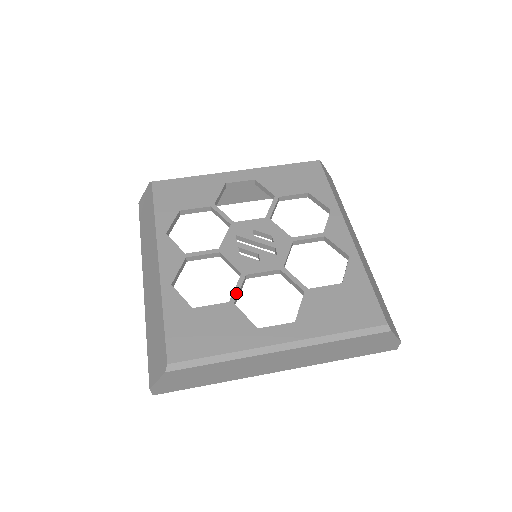
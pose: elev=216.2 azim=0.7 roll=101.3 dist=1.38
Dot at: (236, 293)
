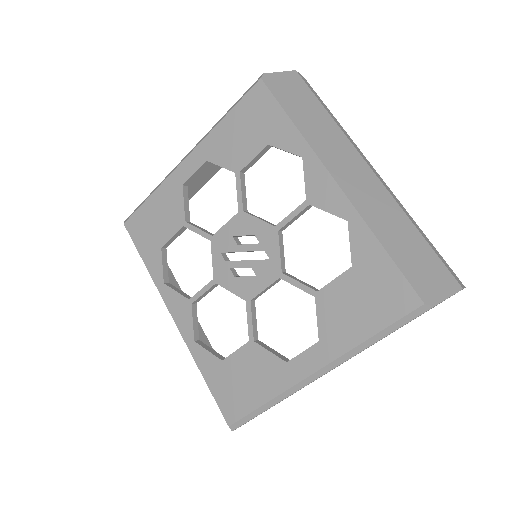
Dot at: (250, 328)
